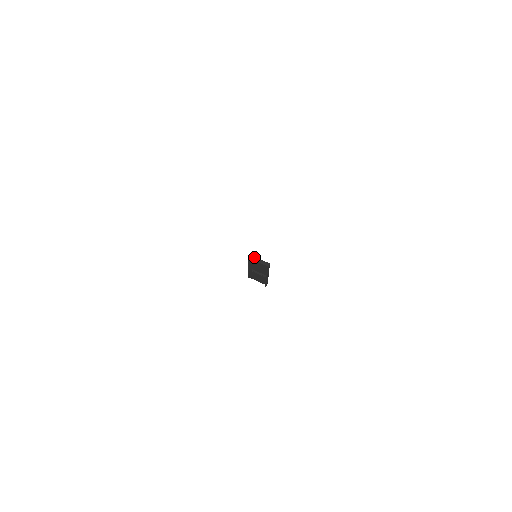
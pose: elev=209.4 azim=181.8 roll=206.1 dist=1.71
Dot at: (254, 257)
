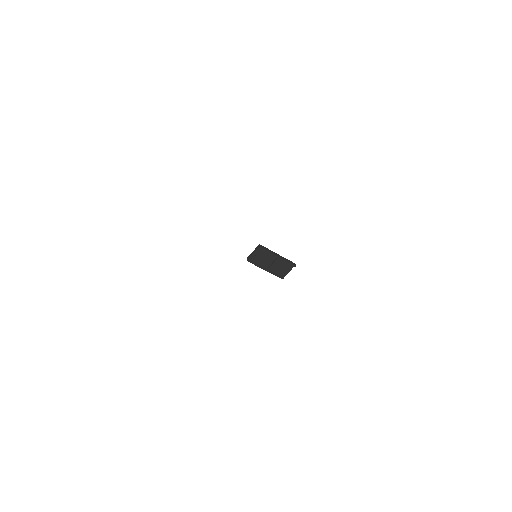
Dot at: (249, 256)
